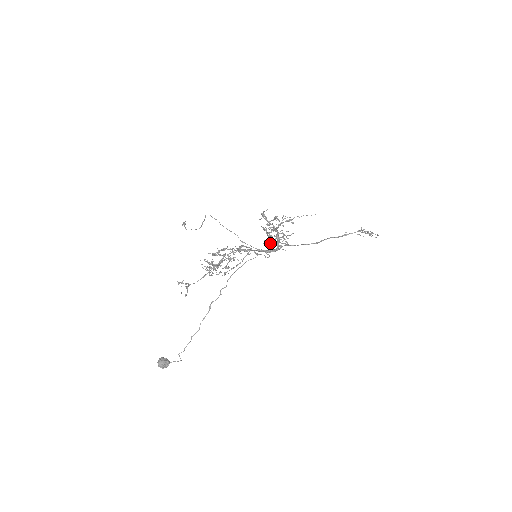
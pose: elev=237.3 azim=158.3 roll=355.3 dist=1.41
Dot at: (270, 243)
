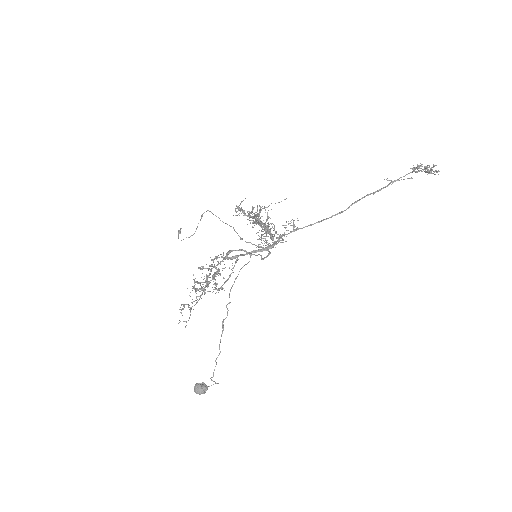
Dot at: occluded
